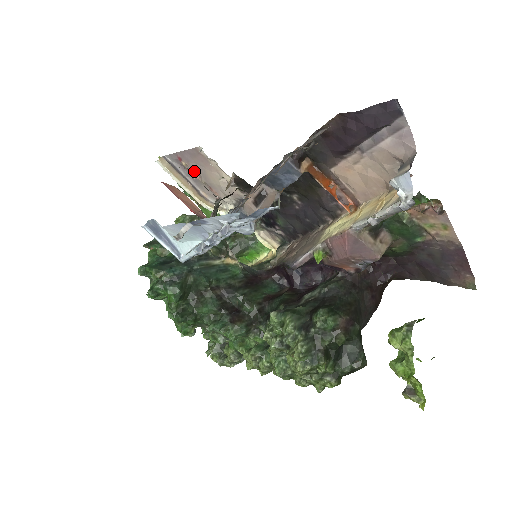
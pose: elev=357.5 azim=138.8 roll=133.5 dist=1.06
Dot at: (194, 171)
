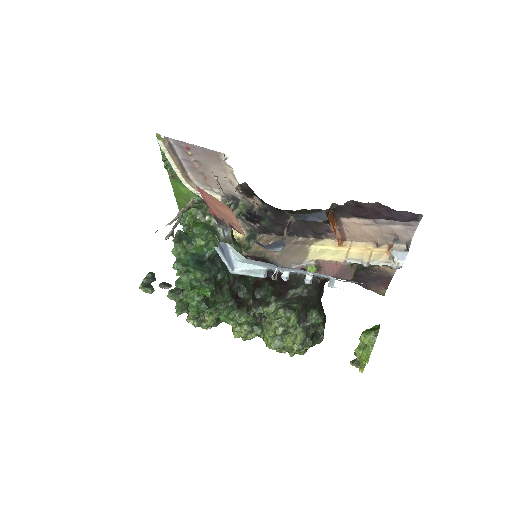
Dot at: (197, 161)
